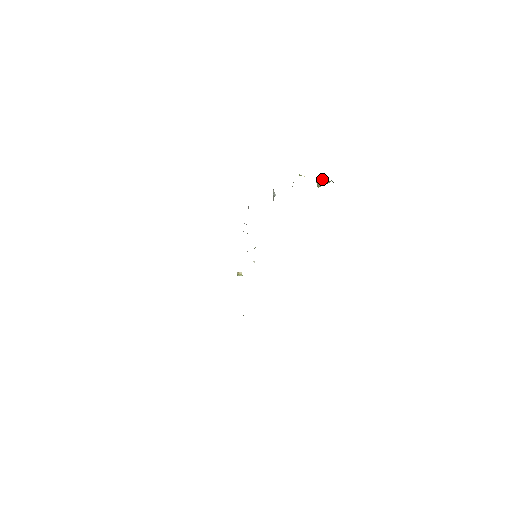
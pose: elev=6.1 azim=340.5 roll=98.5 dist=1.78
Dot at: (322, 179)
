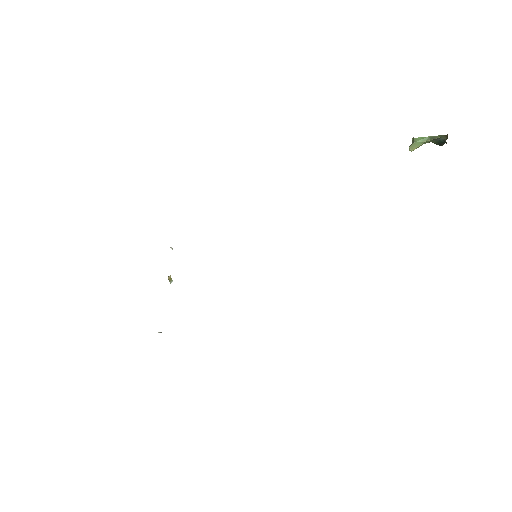
Dot at: (429, 140)
